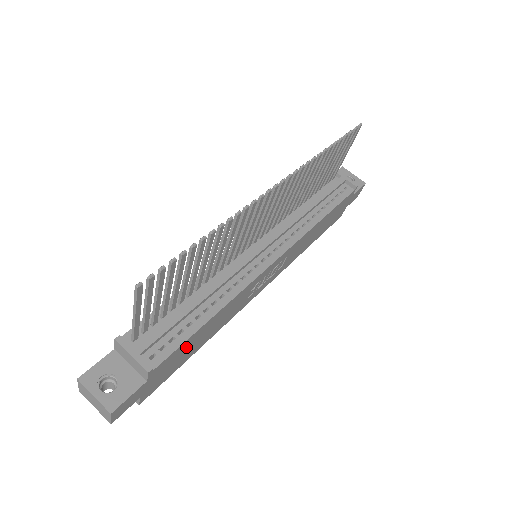
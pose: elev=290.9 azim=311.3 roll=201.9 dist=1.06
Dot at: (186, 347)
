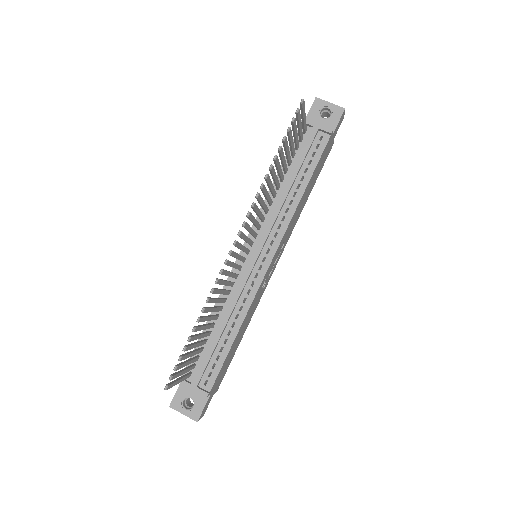
Dot at: (228, 358)
